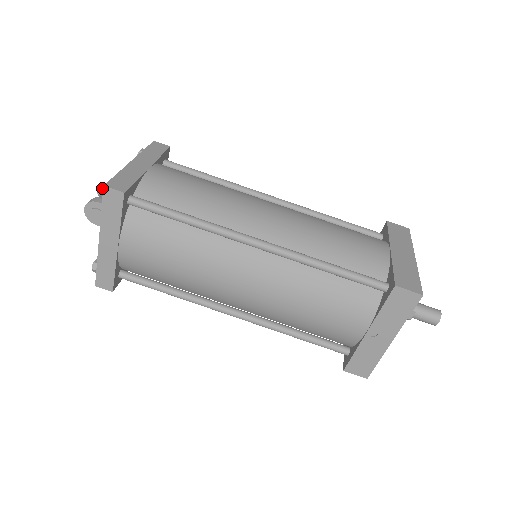
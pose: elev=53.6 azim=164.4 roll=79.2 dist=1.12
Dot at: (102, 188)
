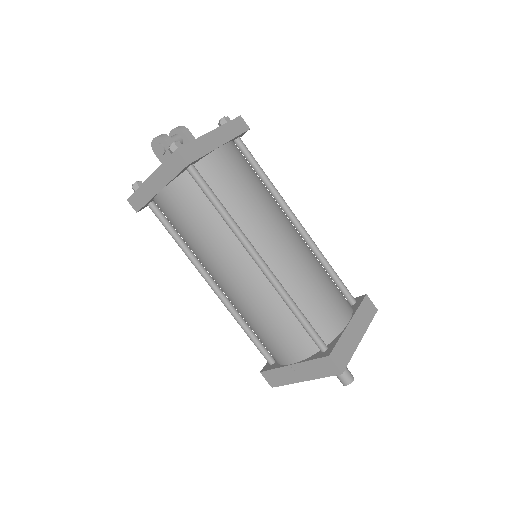
Dot at: (175, 146)
